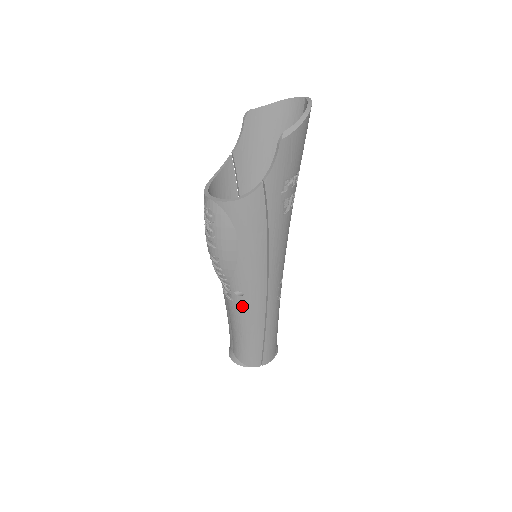
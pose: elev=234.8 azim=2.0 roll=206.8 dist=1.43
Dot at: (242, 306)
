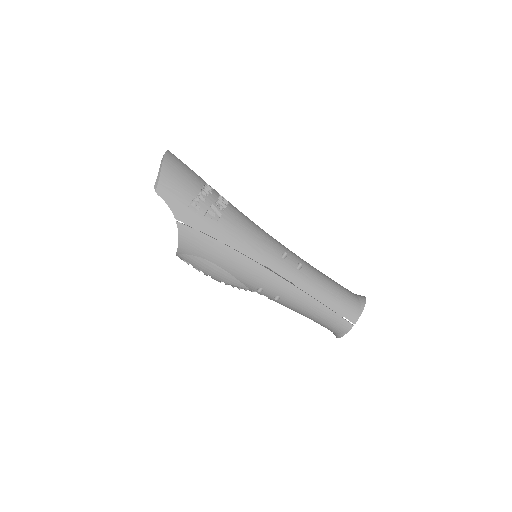
Dot at: (274, 296)
